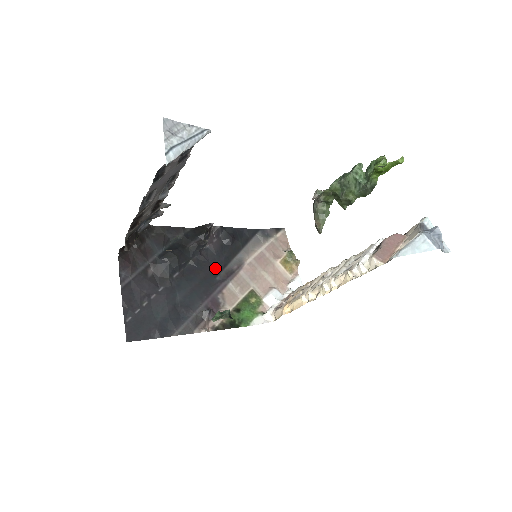
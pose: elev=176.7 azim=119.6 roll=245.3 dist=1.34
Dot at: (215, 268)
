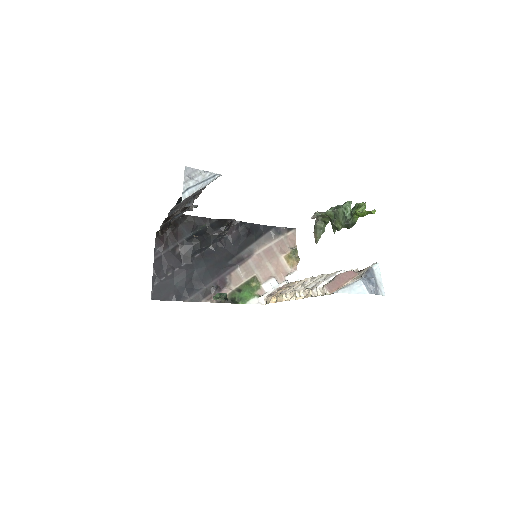
Dot at: (229, 254)
